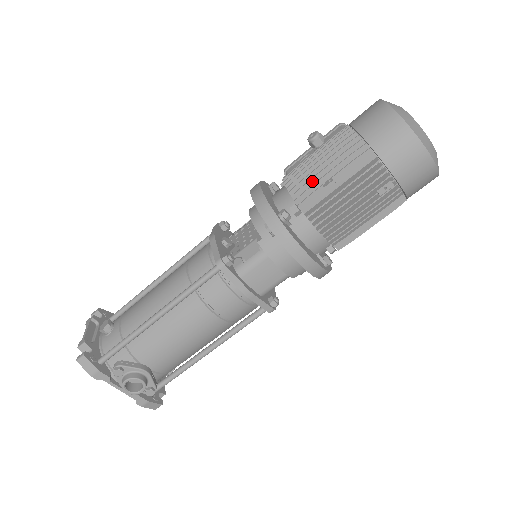
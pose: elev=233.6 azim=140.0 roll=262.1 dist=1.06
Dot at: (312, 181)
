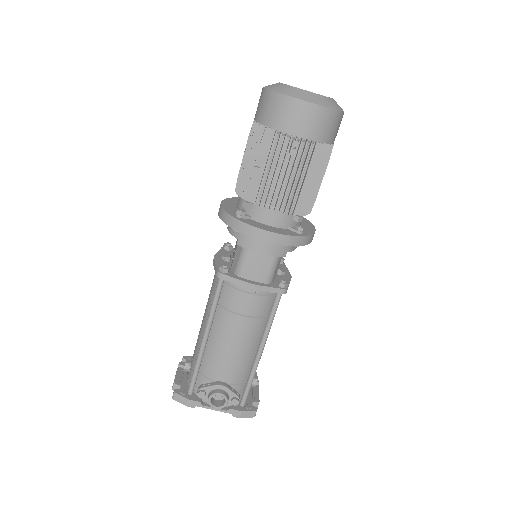
Dot at: (246, 177)
